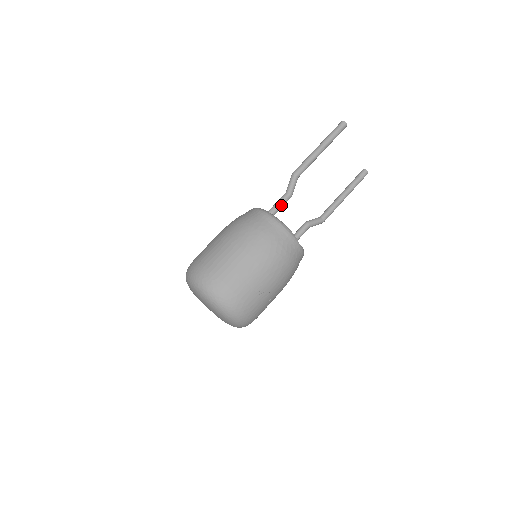
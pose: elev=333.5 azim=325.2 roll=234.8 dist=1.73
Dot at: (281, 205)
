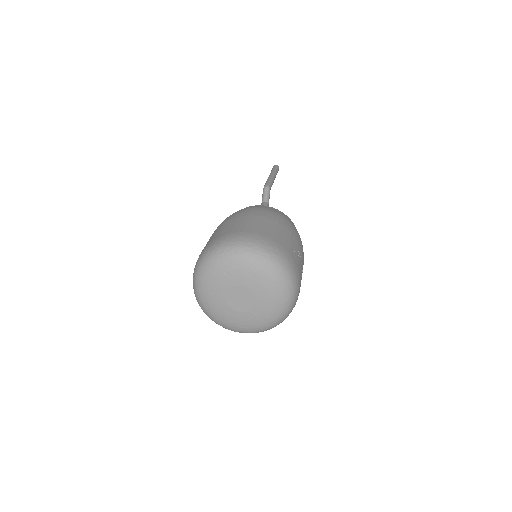
Dot at: occluded
